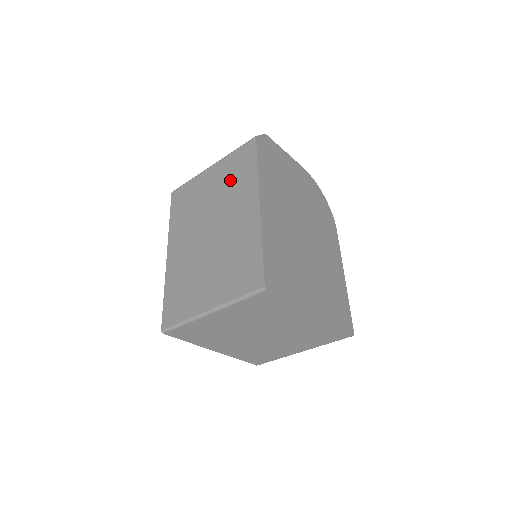
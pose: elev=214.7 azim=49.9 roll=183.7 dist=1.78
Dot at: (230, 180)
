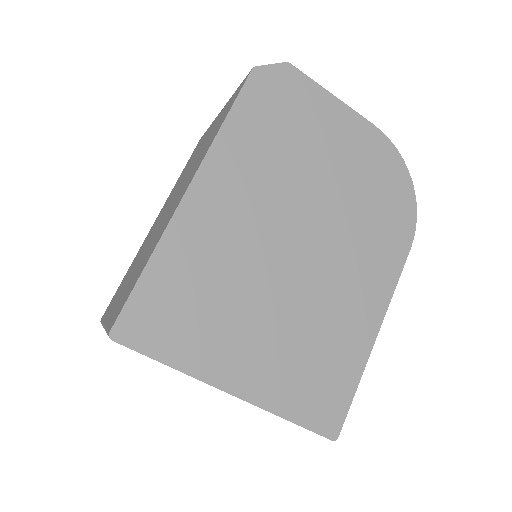
Dot at: (209, 138)
